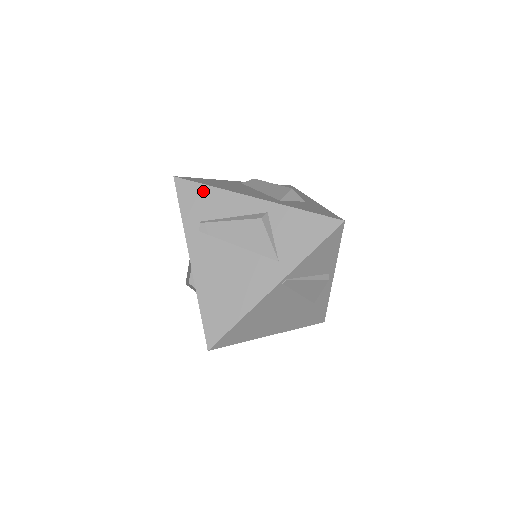
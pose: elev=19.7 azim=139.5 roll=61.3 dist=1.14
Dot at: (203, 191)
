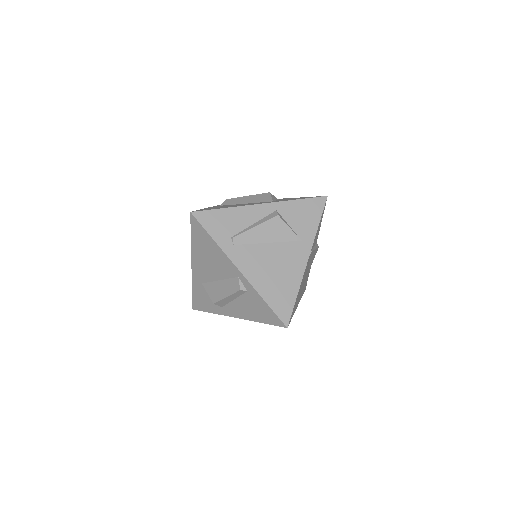
Dot at: (221, 214)
